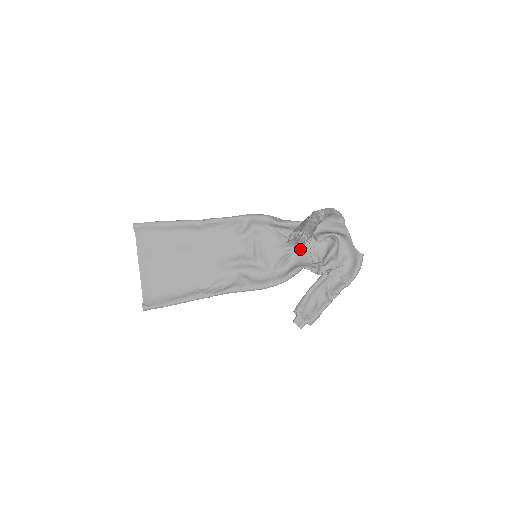
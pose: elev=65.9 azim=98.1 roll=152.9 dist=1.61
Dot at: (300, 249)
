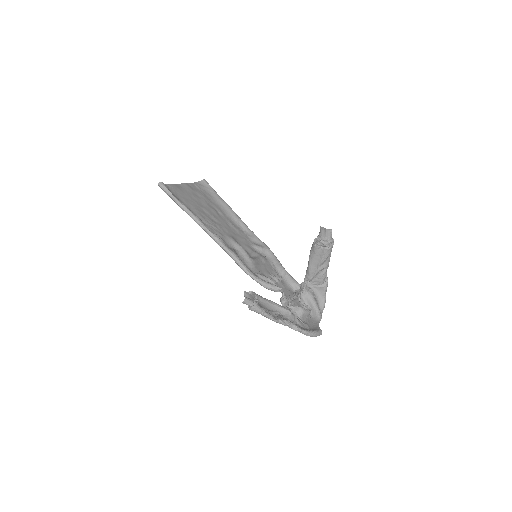
Dot at: occluded
